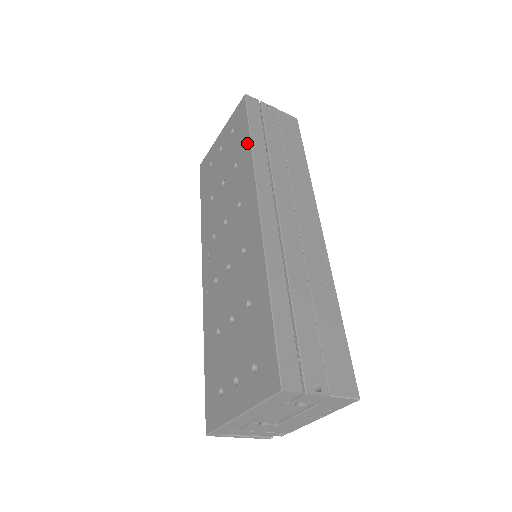
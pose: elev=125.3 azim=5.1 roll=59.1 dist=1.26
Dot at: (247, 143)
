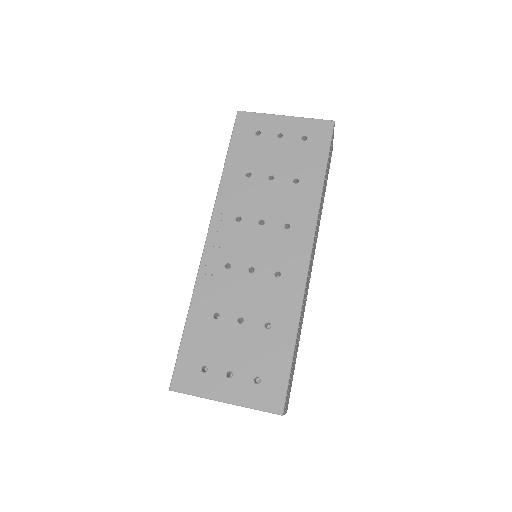
Dot at: (319, 177)
